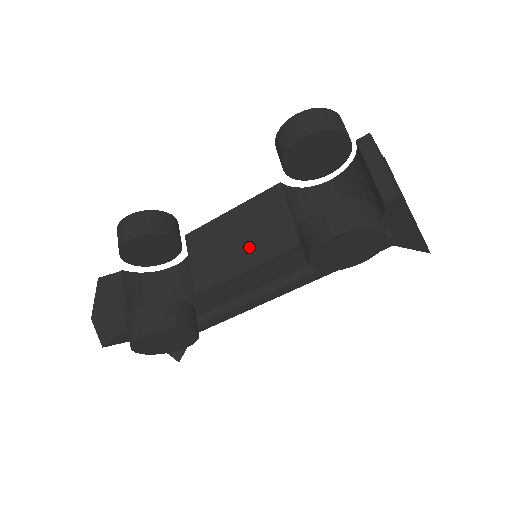
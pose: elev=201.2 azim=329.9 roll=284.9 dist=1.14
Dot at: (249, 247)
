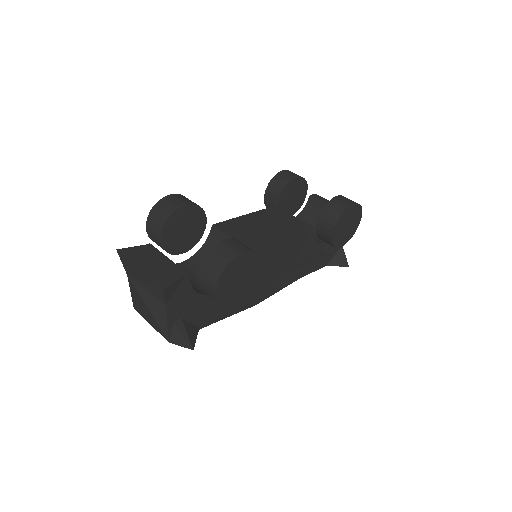
Dot at: (278, 228)
